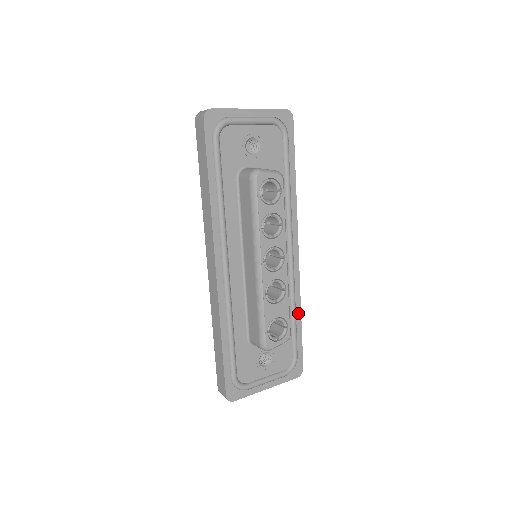
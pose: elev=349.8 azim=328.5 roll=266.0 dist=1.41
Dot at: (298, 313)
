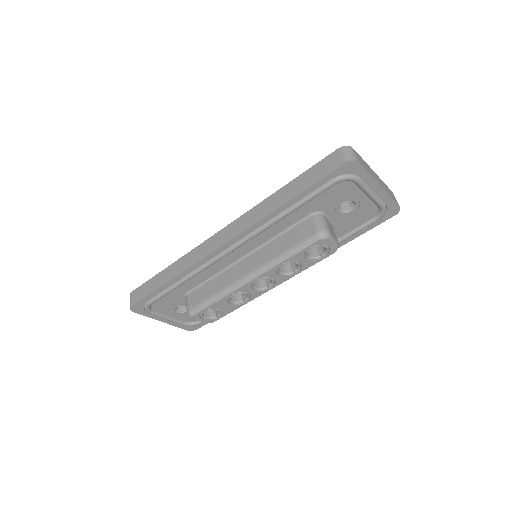
Dot at: occluded
